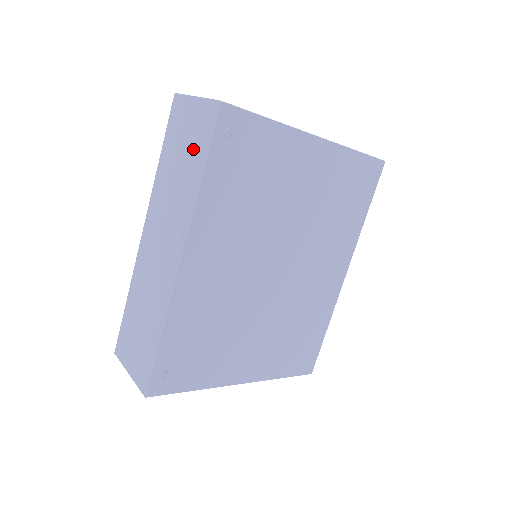
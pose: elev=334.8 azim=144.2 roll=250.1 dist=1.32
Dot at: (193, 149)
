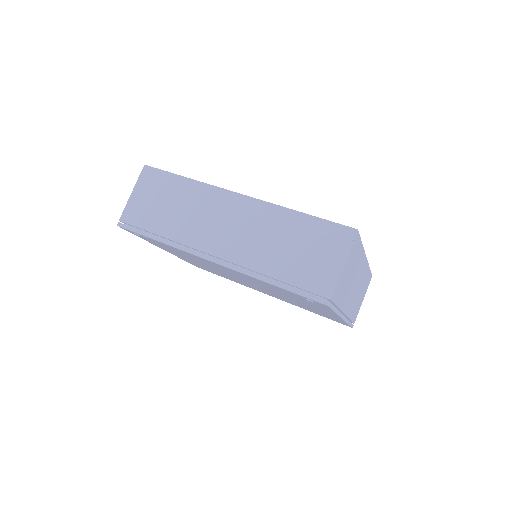
Dot at: (297, 269)
